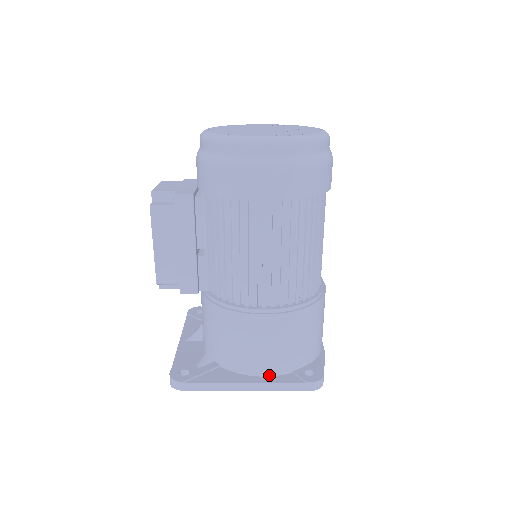
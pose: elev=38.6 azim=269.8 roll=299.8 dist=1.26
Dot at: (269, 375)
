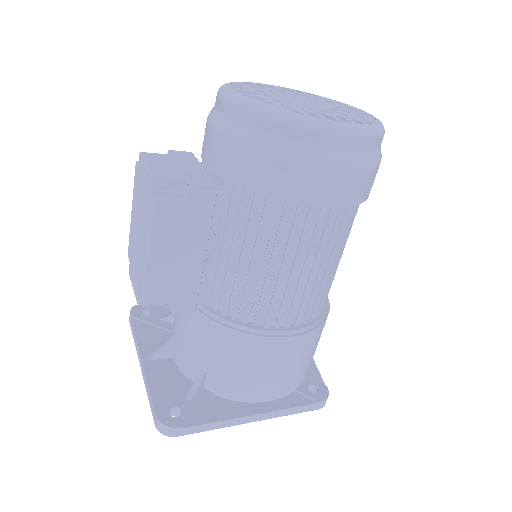
Dot at: (275, 399)
